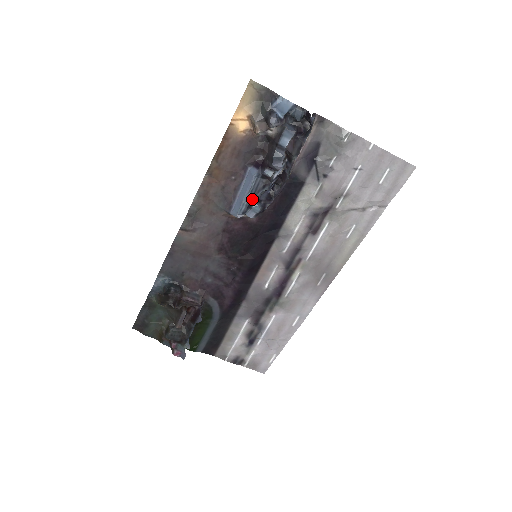
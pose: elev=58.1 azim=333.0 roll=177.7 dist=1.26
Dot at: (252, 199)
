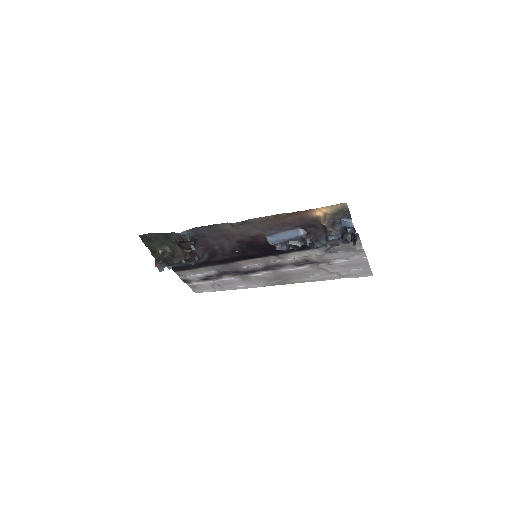
Dot at: (286, 243)
